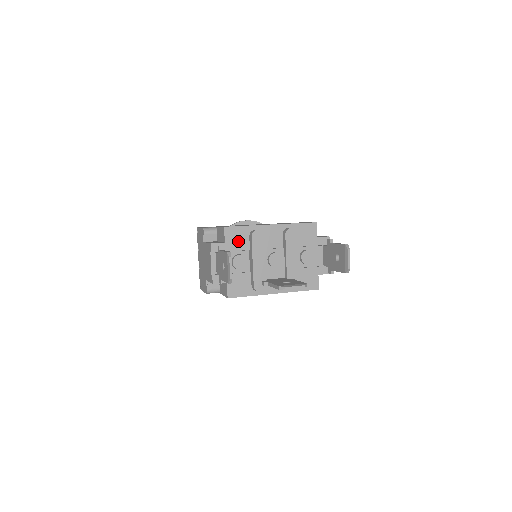
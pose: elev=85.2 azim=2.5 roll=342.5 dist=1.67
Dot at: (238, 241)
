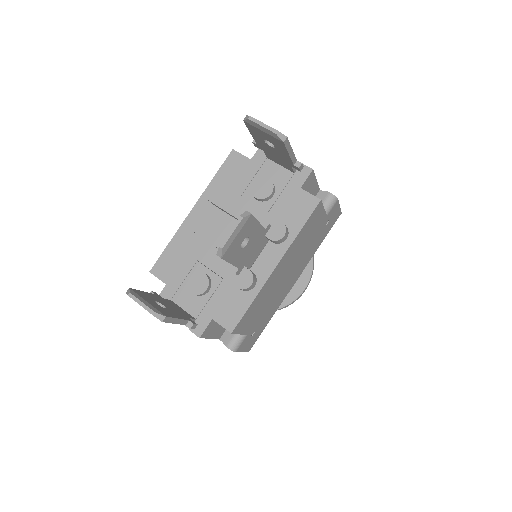
Dot at: (177, 267)
